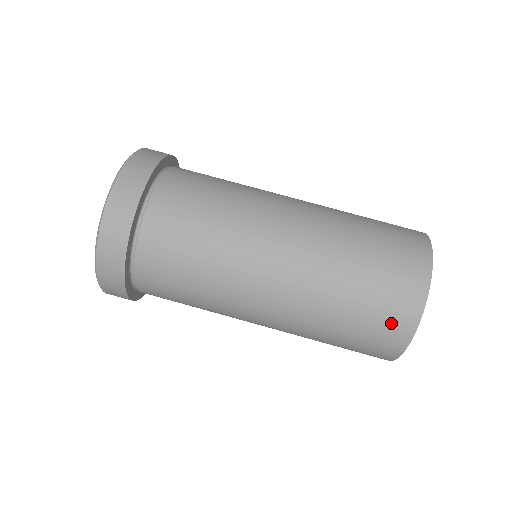
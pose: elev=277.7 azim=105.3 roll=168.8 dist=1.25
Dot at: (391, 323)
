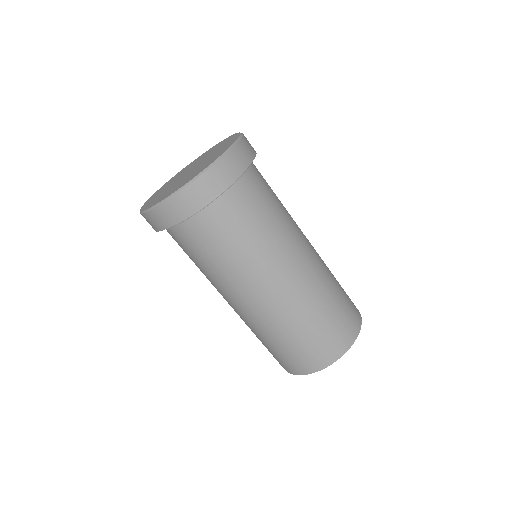
Dot at: (285, 363)
